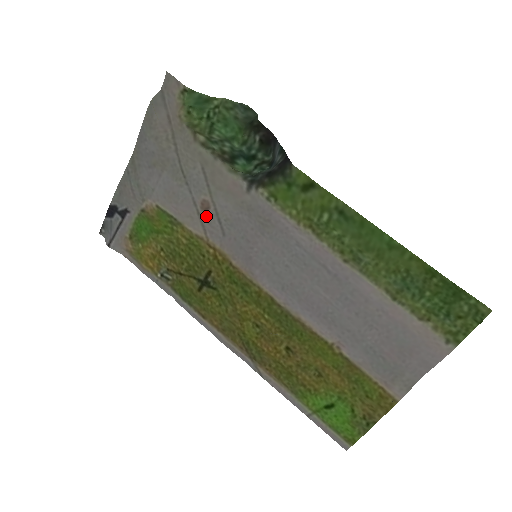
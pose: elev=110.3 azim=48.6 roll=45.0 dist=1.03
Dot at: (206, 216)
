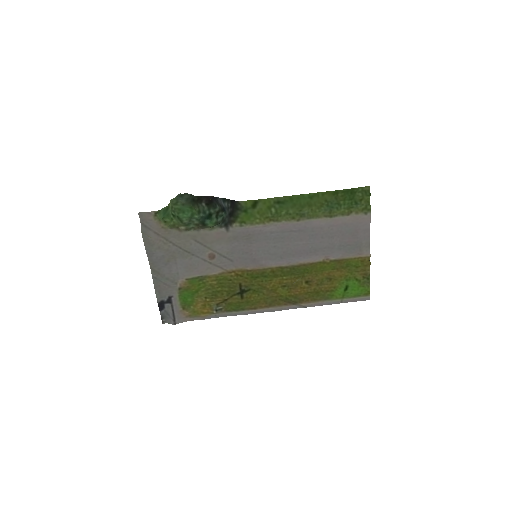
Dot at: (216, 261)
